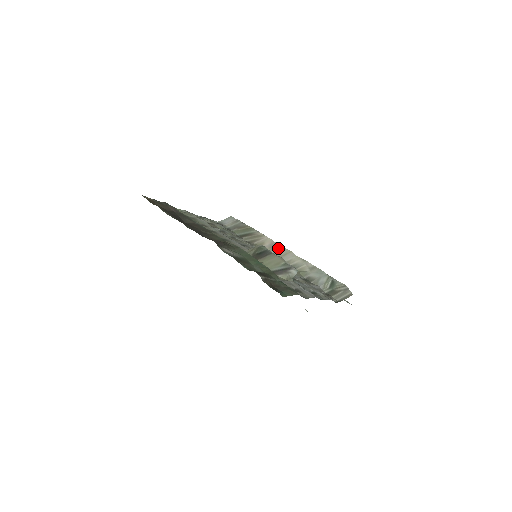
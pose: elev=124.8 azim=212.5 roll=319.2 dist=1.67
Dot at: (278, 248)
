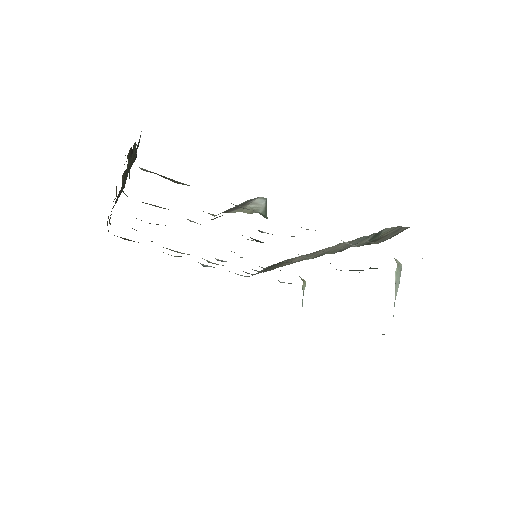
Dot at: (309, 255)
